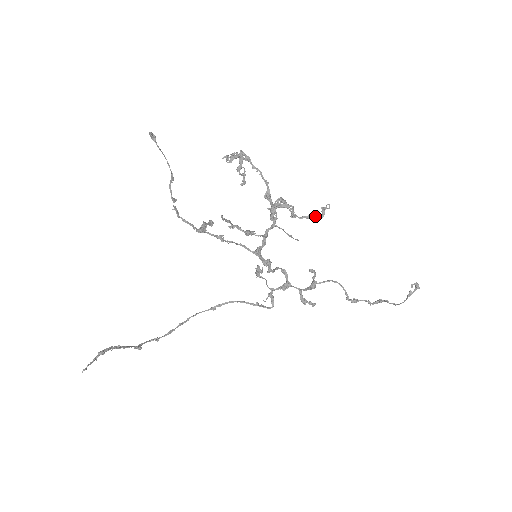
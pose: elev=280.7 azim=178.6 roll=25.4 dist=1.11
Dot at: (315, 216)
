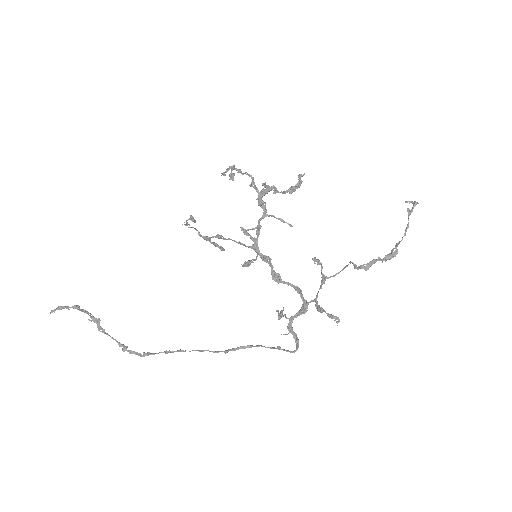
Dot at: (294, 186)
